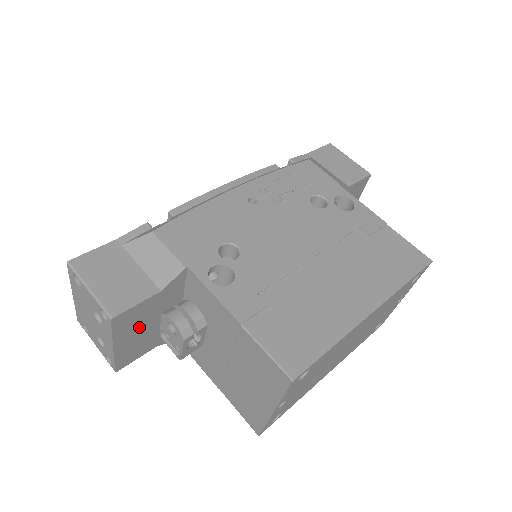
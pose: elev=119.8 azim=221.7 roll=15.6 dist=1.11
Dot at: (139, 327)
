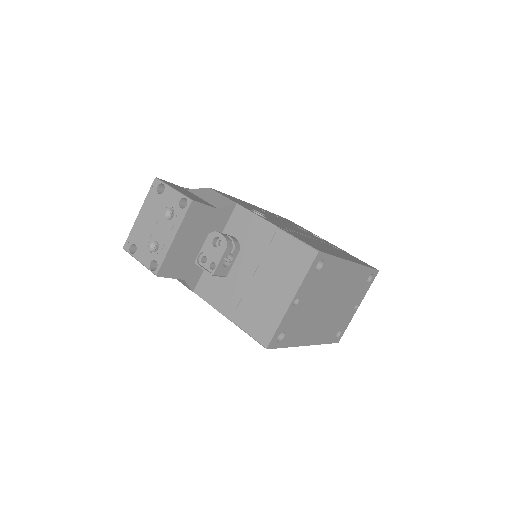
Dot at: (193, 235)
